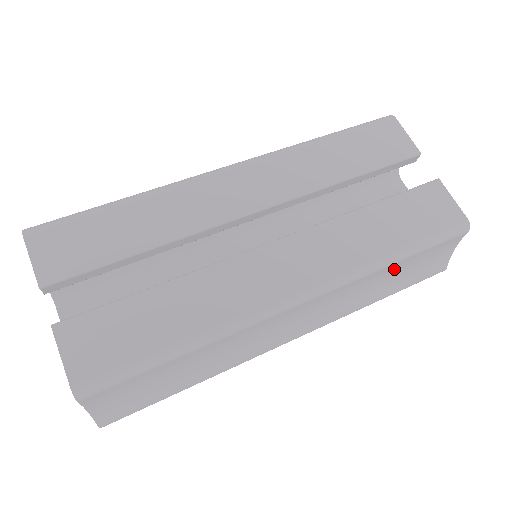
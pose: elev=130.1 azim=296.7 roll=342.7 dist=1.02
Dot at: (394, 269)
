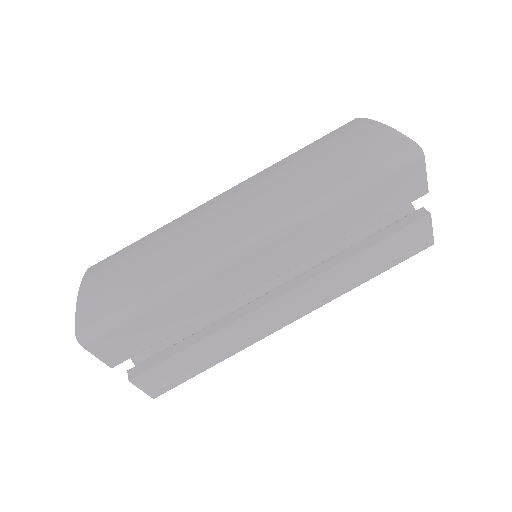
Dot at: occluded
